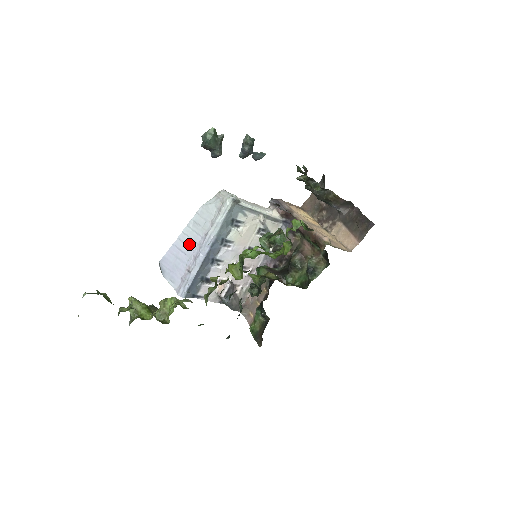
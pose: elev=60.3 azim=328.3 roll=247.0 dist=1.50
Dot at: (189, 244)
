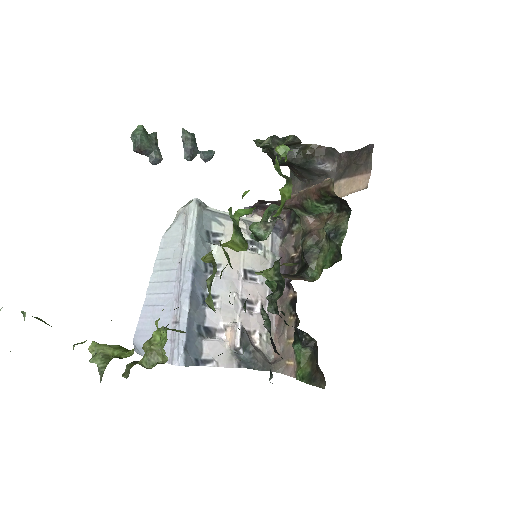
Dot at: (163, 290)
